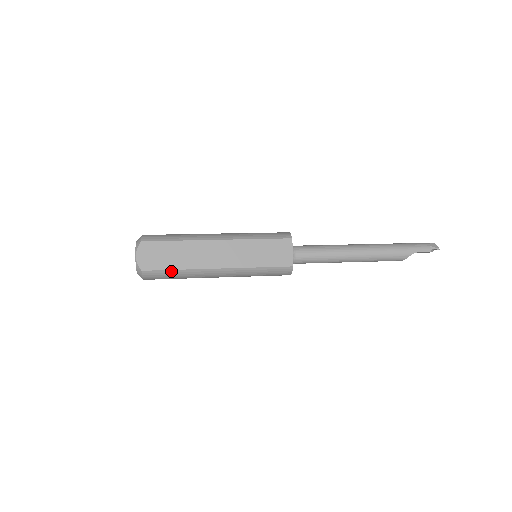
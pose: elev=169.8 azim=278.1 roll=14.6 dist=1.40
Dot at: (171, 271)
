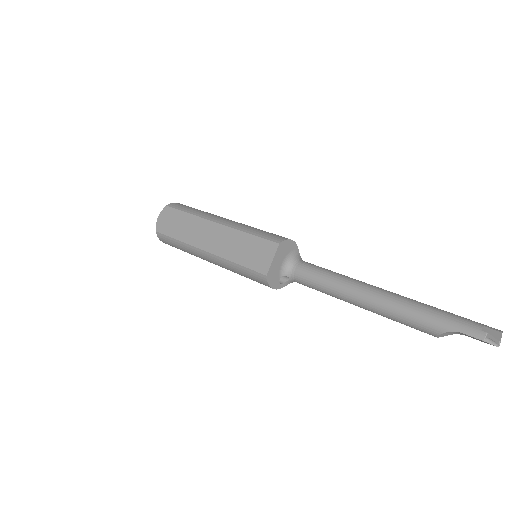
Dot at: (173, 239)
